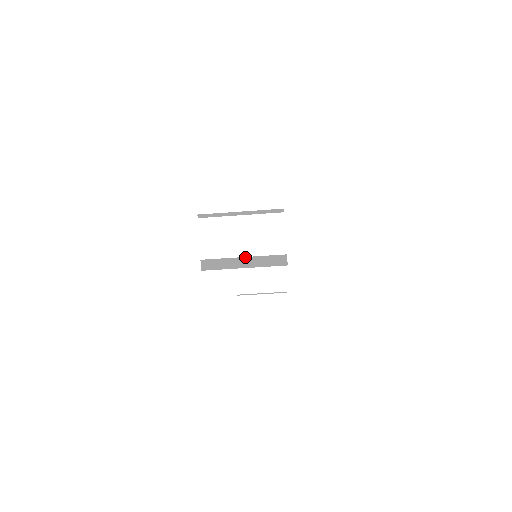
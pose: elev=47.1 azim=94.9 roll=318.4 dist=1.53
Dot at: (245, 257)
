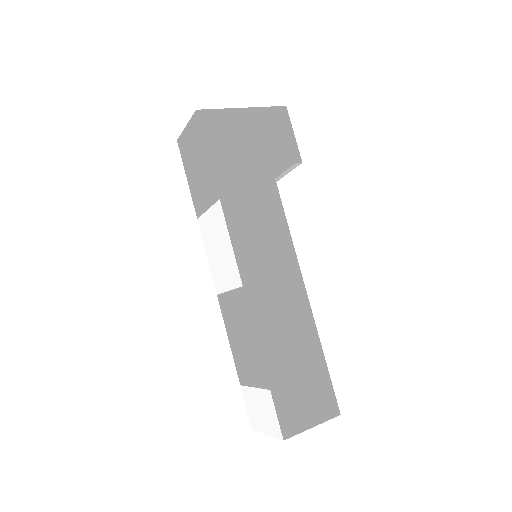
Dot at: occluded
